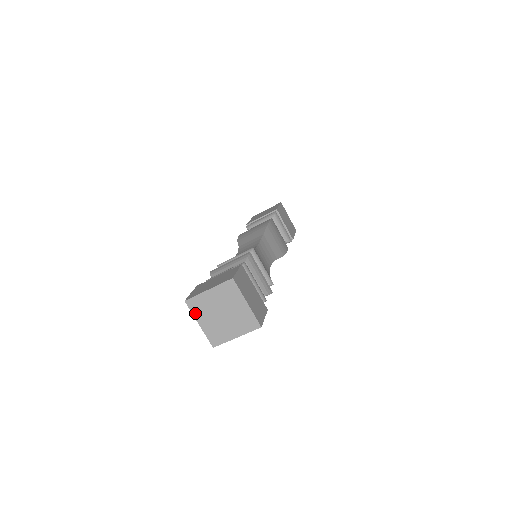
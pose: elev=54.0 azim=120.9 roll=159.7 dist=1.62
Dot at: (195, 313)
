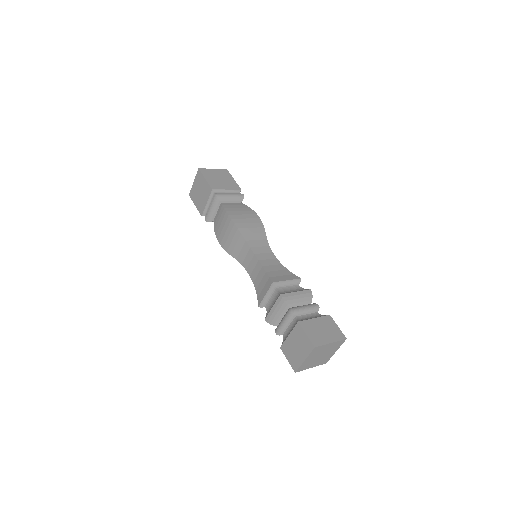
Dot at: (305, 369)
